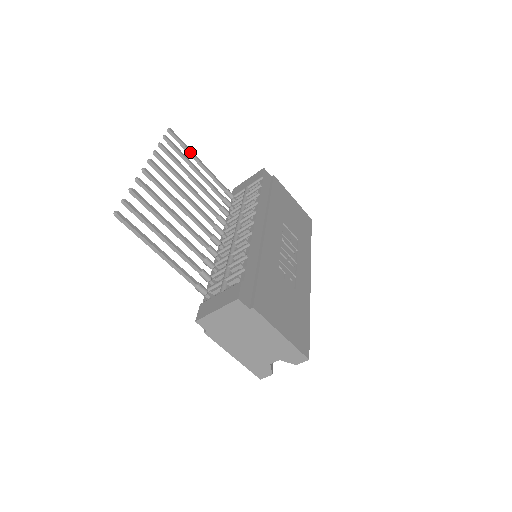
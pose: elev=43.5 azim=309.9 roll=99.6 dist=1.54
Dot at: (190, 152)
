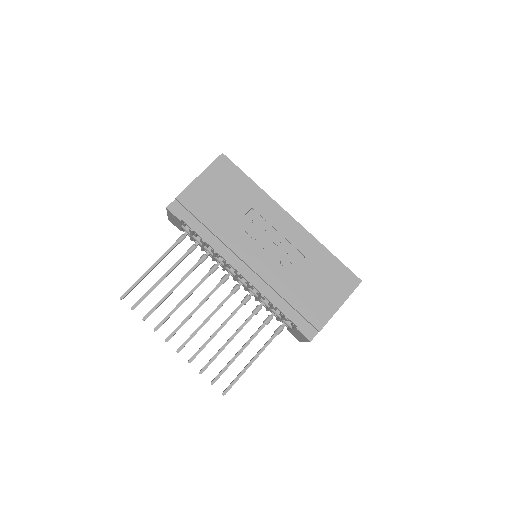
Dot at: (142, 279)
